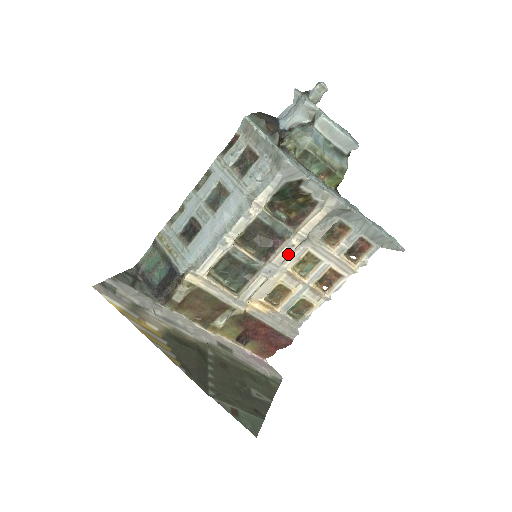
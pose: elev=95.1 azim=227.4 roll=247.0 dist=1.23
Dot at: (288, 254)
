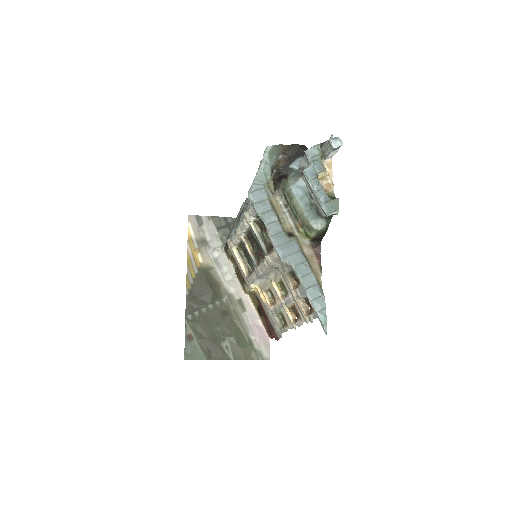
Dot at: (264, 269)
